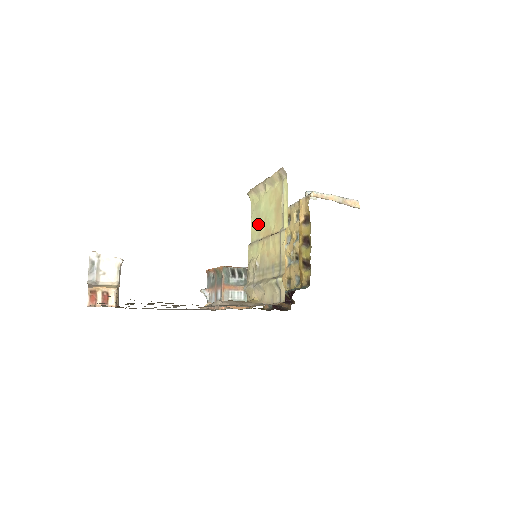
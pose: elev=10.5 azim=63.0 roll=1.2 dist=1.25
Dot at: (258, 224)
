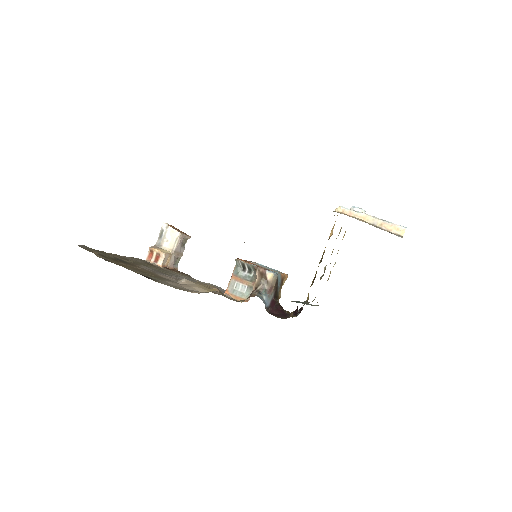
Dot at: occluded
